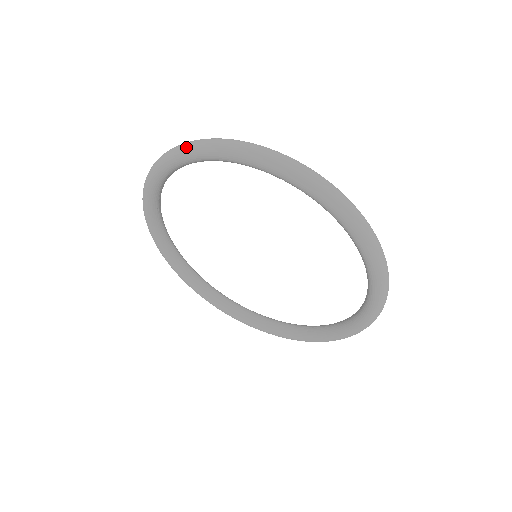
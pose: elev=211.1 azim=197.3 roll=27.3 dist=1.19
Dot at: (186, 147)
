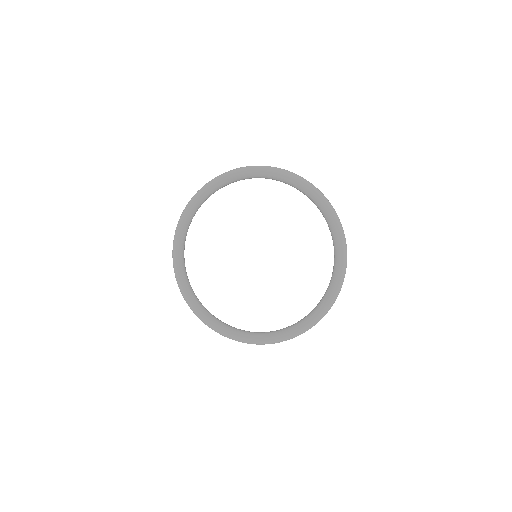
Dot at: (212, 179)
